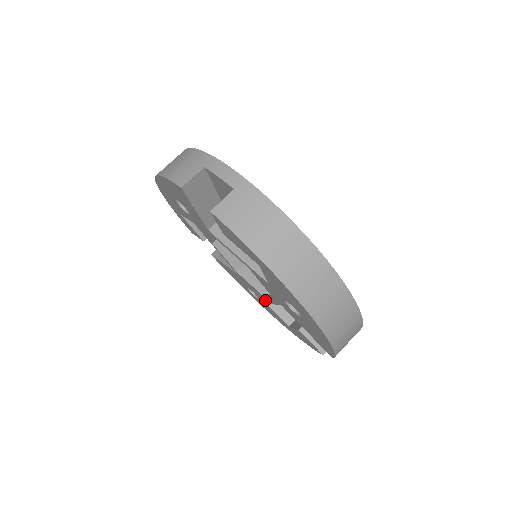
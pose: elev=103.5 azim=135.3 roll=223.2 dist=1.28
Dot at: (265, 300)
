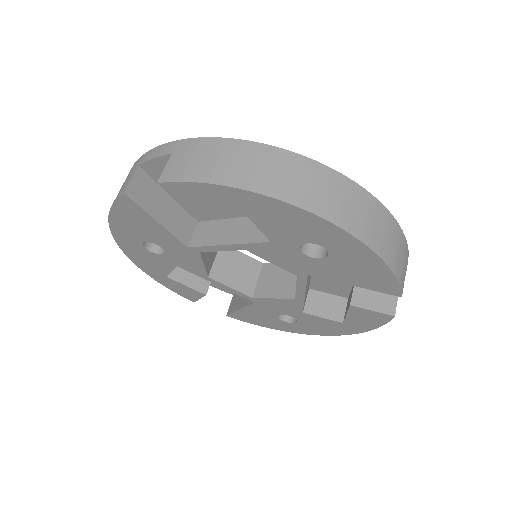
Dot at: (298, 306)
